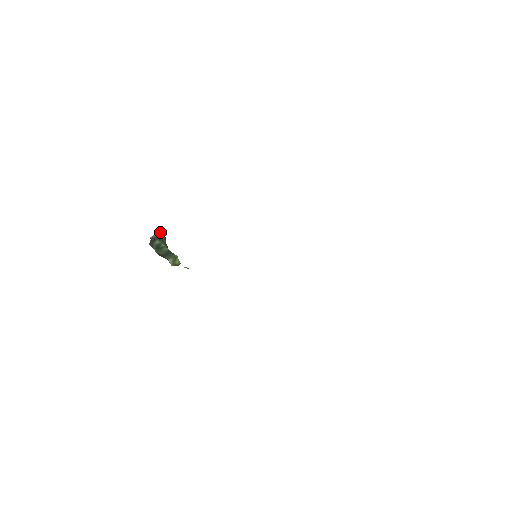
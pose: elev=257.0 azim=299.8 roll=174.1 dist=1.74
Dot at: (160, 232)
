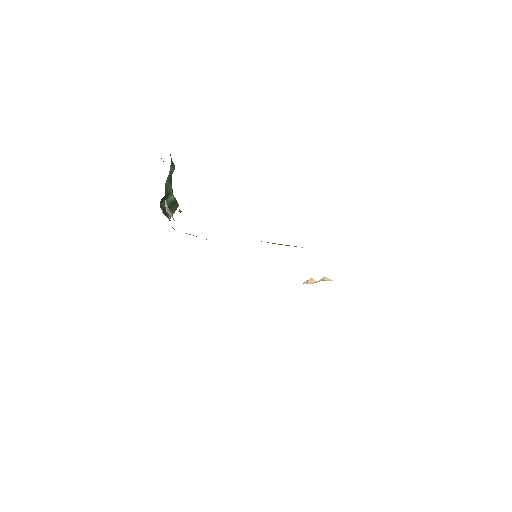
Dot at: (173, 165)
